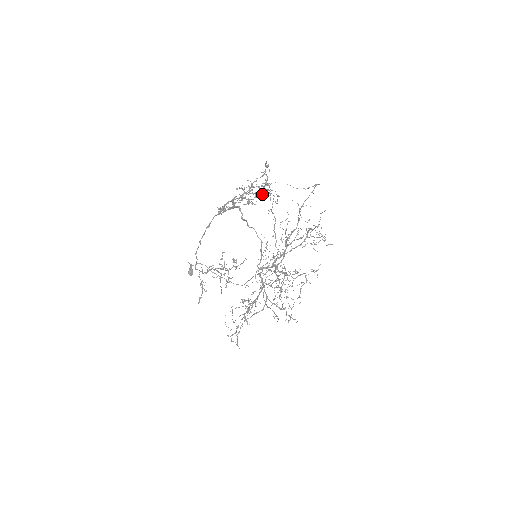
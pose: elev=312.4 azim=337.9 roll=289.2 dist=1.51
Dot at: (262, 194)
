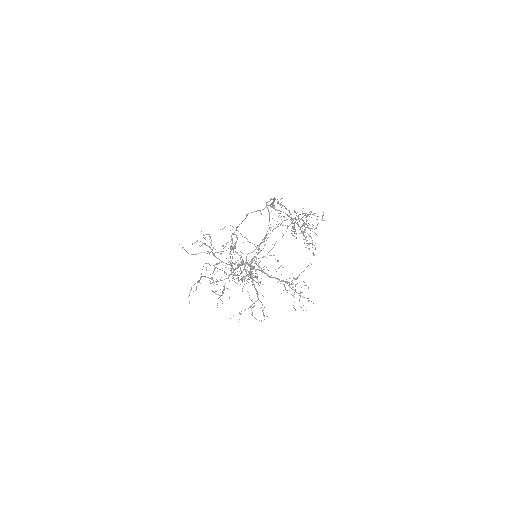
Dot at: (303, 232)
